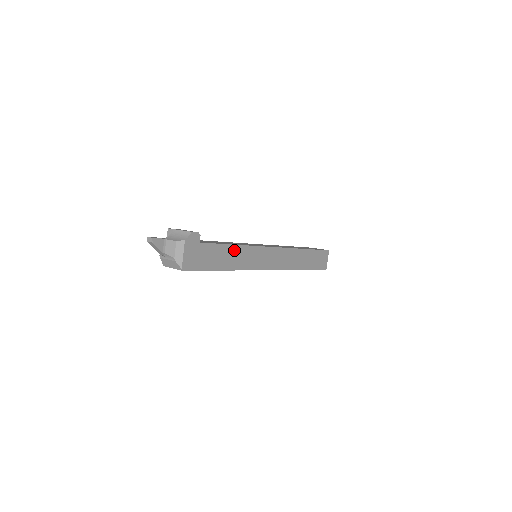
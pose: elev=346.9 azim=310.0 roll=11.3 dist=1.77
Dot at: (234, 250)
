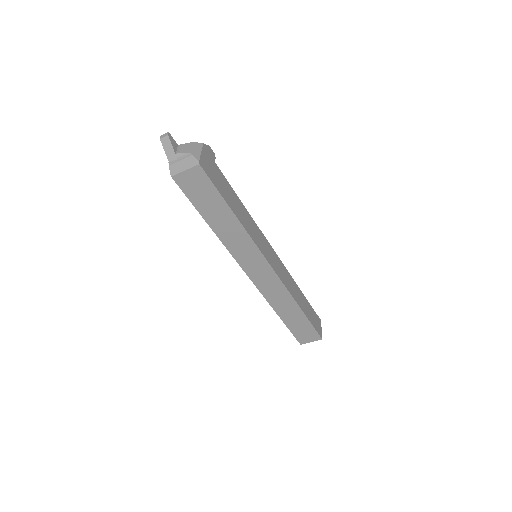
Dot at: (242, 208)
